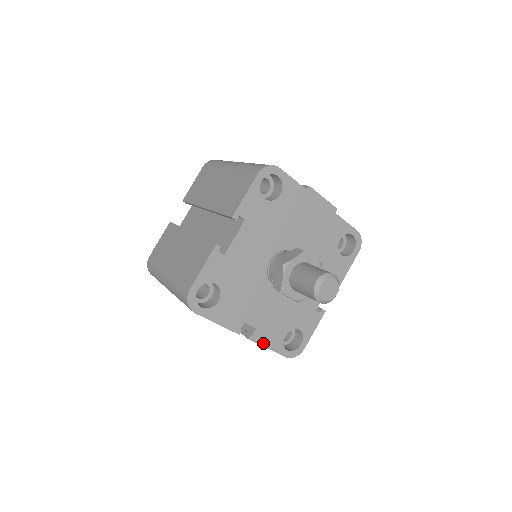
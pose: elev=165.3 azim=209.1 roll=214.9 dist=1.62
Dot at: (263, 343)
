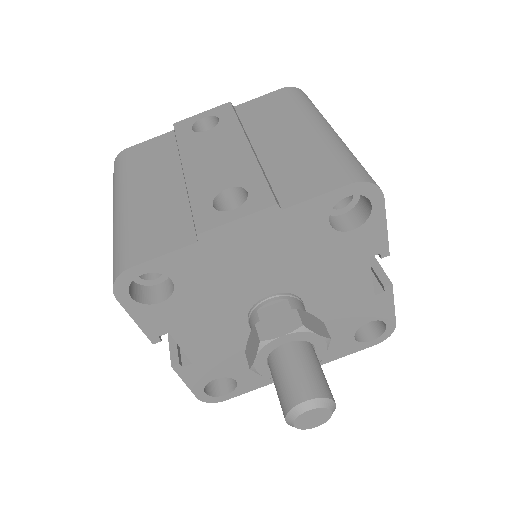
Dot at: (331, 359)
